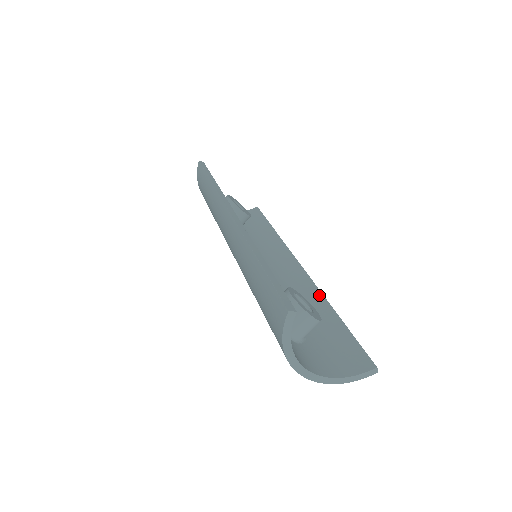
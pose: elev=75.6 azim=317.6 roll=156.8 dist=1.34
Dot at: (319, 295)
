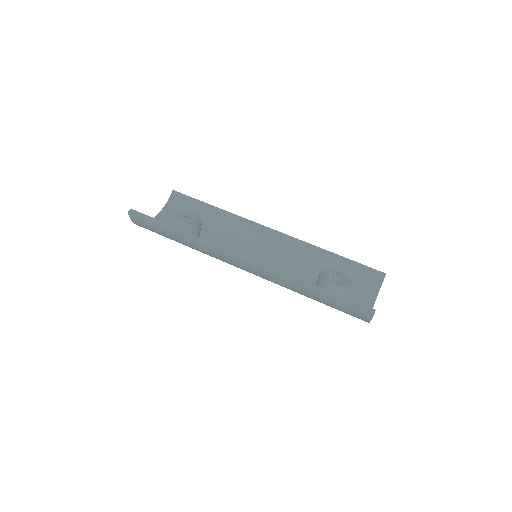
Dot at: (310, 247)
